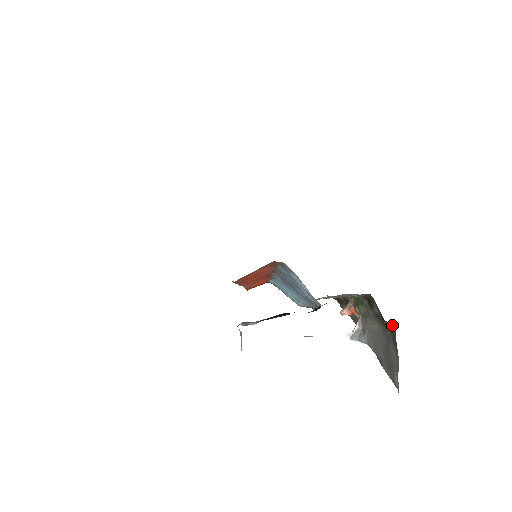
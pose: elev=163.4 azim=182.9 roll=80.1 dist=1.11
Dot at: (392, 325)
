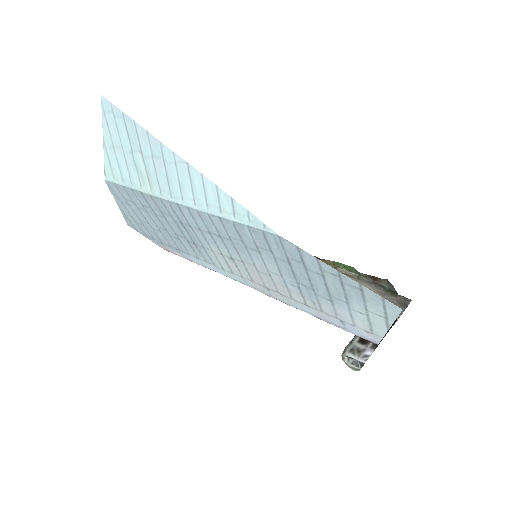
Dot at: (410, 299)
